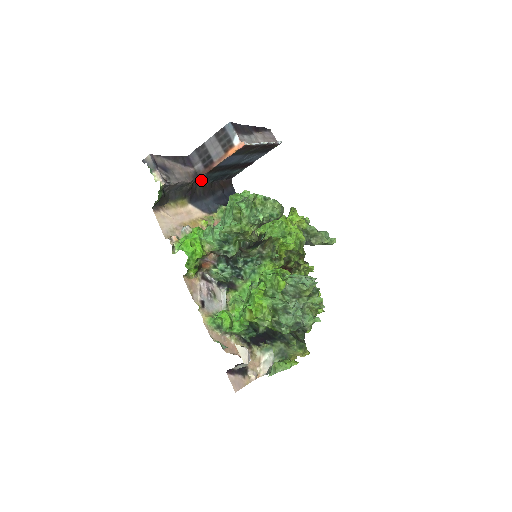
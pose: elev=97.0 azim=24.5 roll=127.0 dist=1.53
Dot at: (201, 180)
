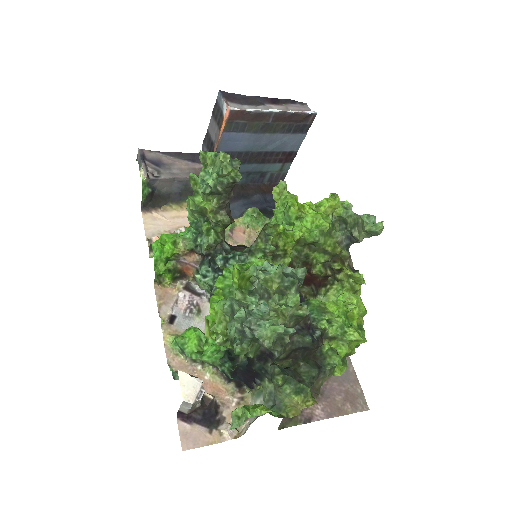
Dot at: occluded
